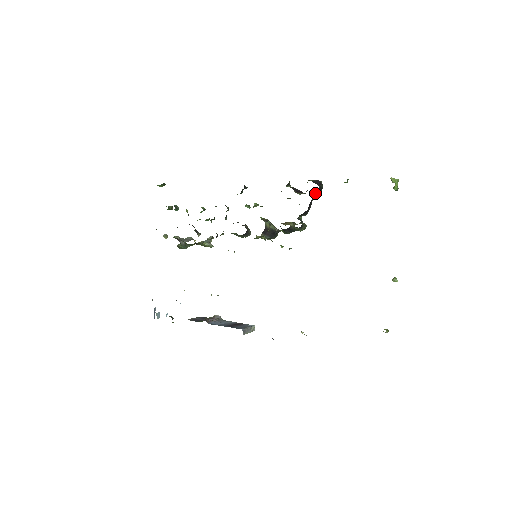
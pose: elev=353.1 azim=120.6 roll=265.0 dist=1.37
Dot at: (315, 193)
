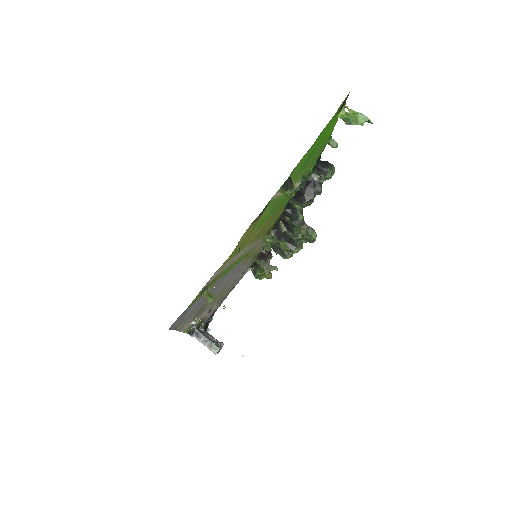
Dot at: (316, 174)
